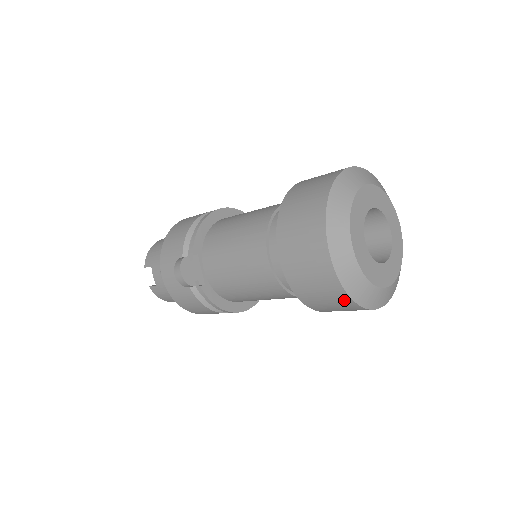
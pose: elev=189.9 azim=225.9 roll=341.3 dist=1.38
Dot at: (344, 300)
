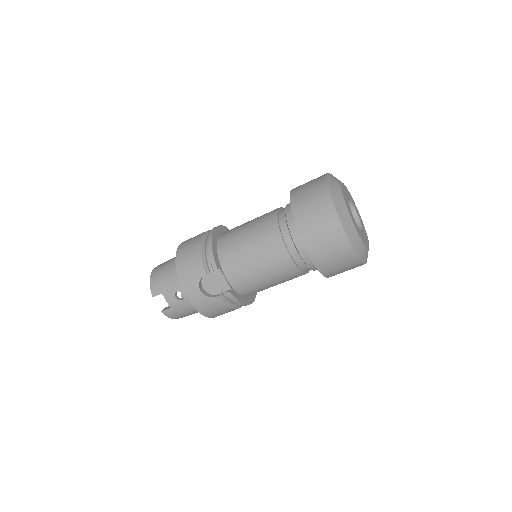
Dot at: (355, 262)
